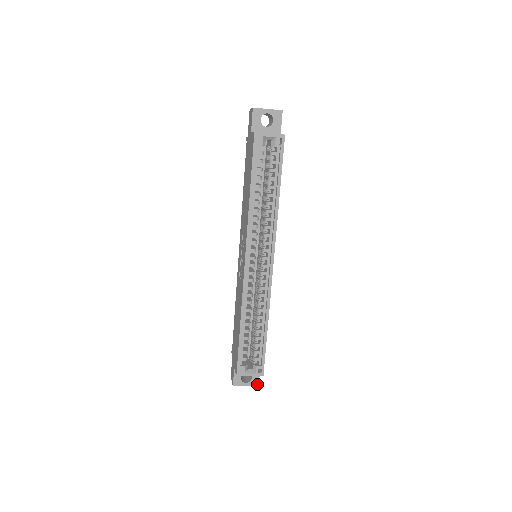
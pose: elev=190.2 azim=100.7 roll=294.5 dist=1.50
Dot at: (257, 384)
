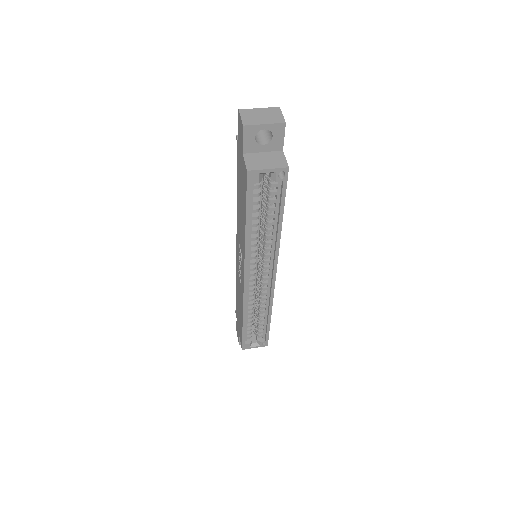
Dot at: occluded
